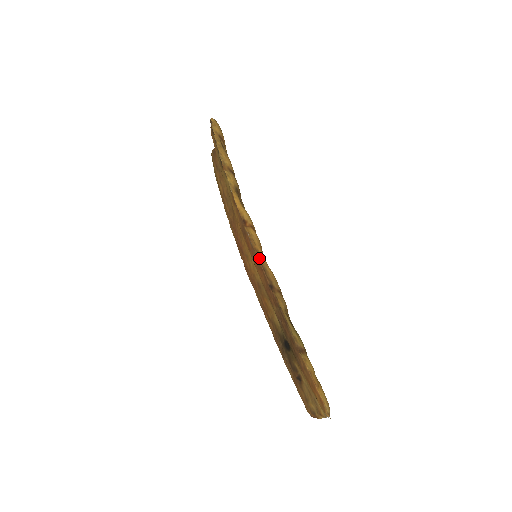
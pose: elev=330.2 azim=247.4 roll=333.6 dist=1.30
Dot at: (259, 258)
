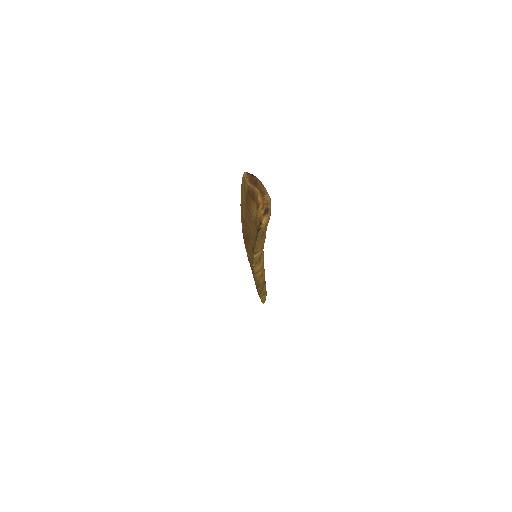
Dot at: occluded
